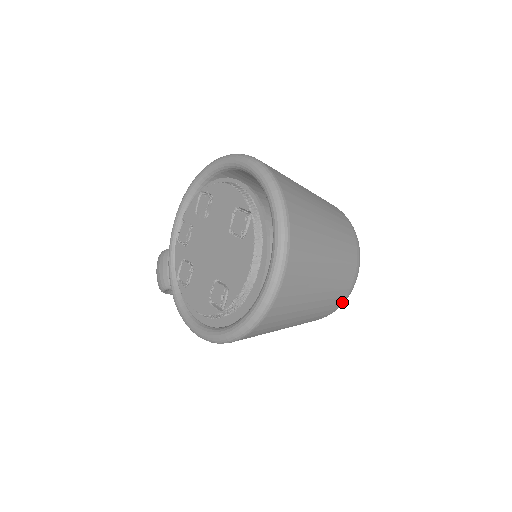
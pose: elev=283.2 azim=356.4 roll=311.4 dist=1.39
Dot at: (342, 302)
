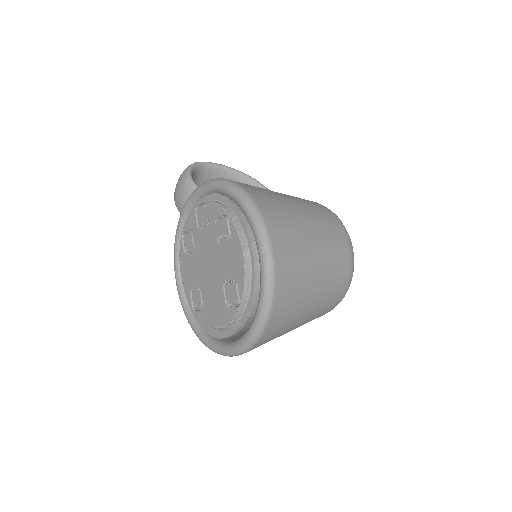
Dot at: occluded
